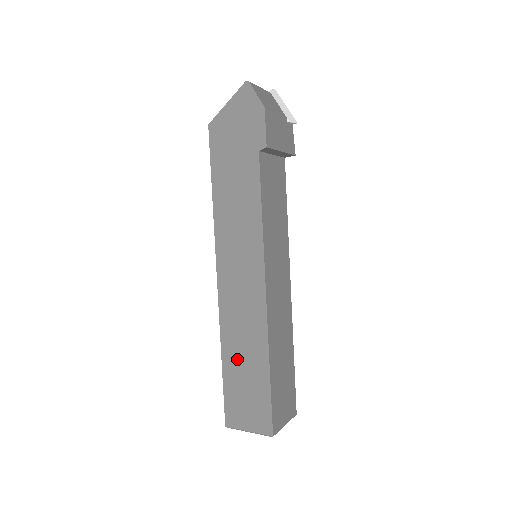
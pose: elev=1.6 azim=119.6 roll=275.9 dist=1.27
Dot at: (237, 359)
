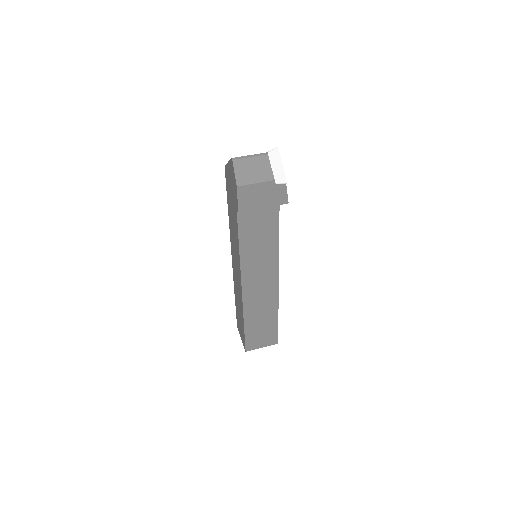
Dot at: (238, 305)
